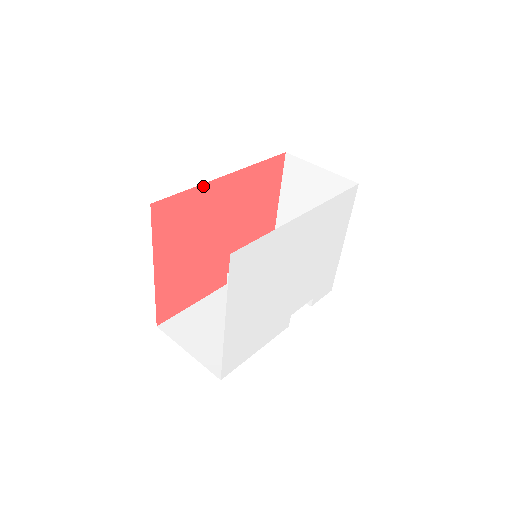
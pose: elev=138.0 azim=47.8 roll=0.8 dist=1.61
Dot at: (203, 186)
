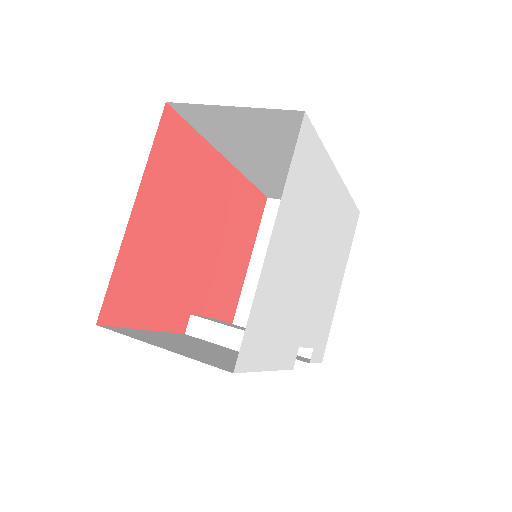
Dot at: (209, 147)
